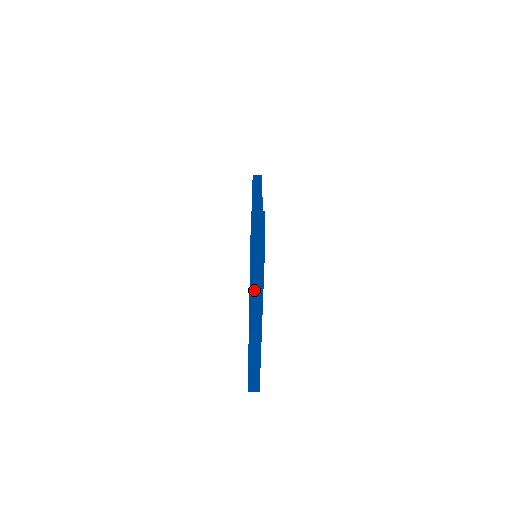
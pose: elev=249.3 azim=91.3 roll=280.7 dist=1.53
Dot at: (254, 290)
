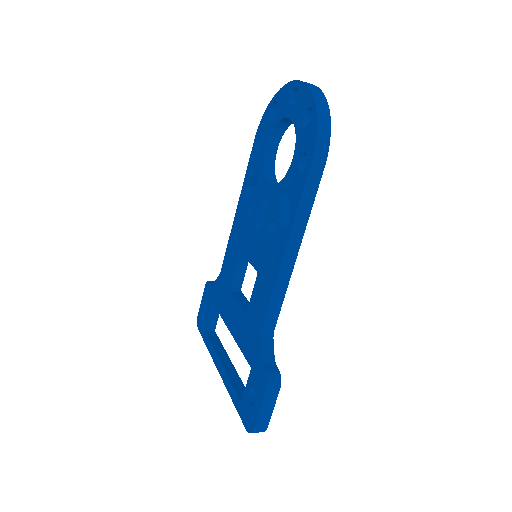
Dot at: occluded
